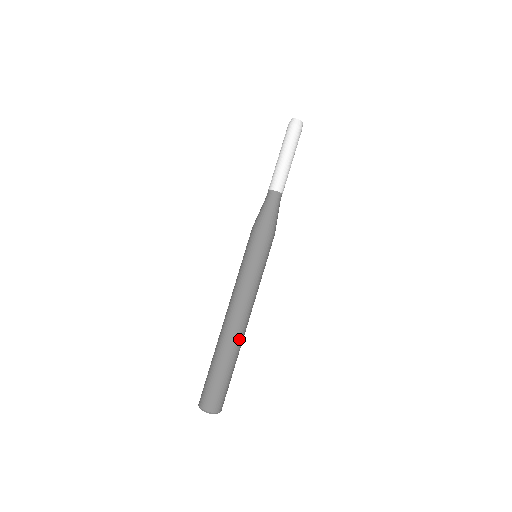
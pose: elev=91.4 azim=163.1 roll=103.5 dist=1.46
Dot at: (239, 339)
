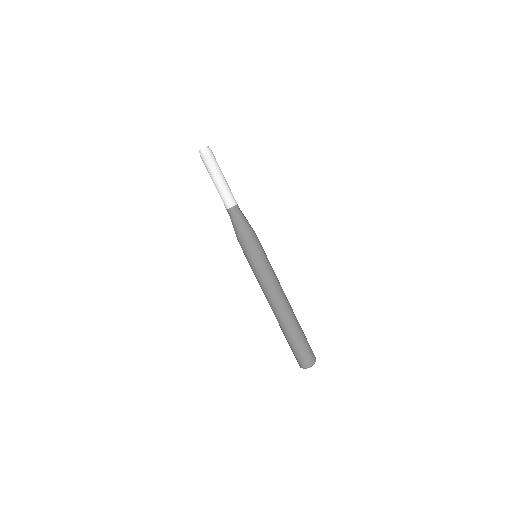
Dot at: (292, 310)
